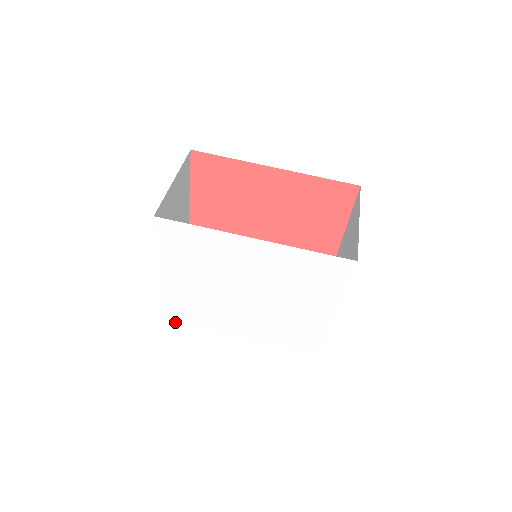
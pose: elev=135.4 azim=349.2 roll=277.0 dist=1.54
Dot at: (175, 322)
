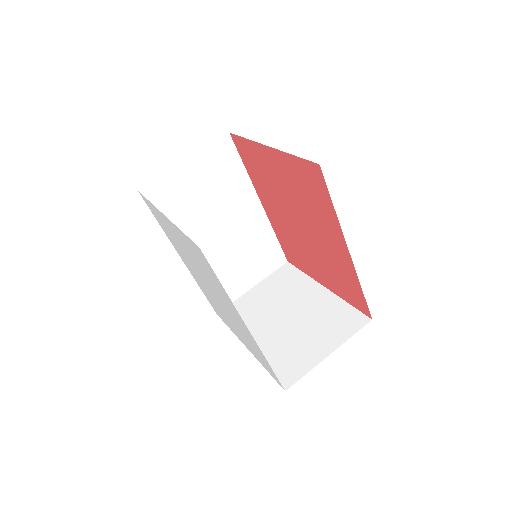
Dot at: (149, 207)
